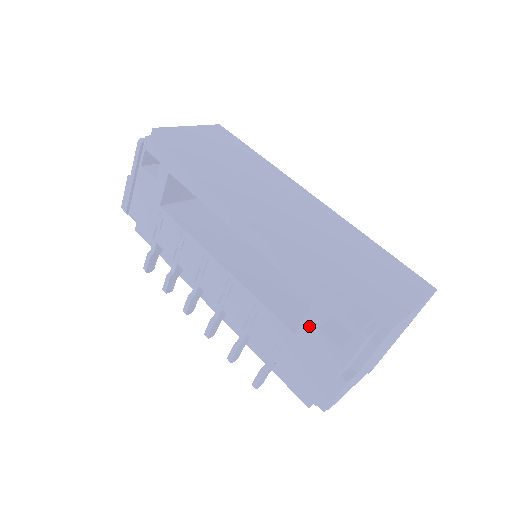
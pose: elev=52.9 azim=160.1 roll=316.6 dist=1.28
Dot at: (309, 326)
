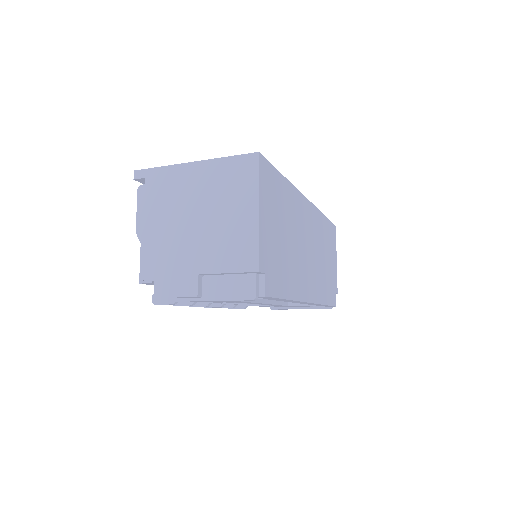
Dot at: occluded
